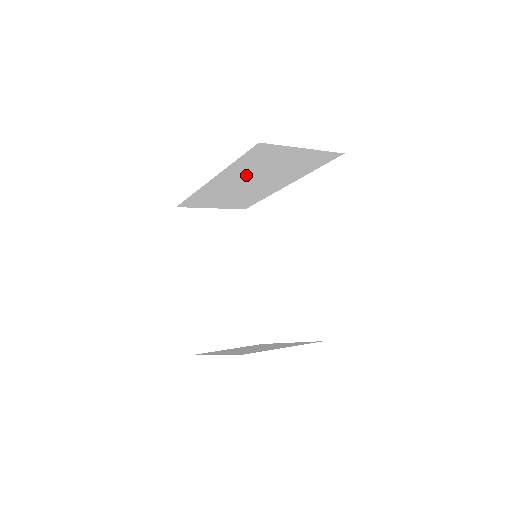
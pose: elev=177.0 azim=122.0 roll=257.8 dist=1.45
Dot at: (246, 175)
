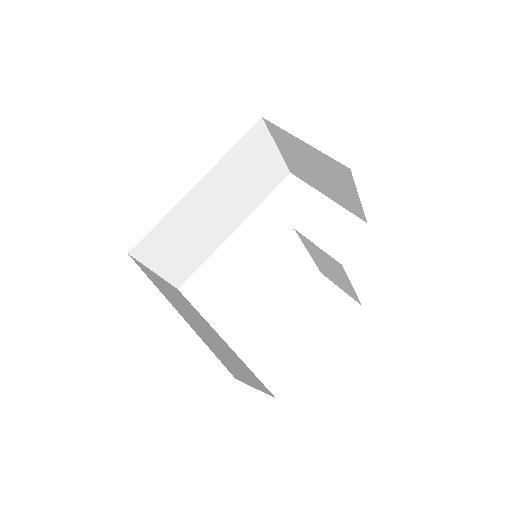
Dot at: (223, 186)
